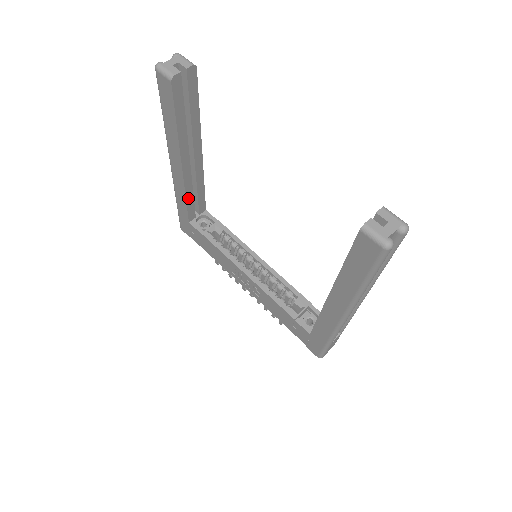
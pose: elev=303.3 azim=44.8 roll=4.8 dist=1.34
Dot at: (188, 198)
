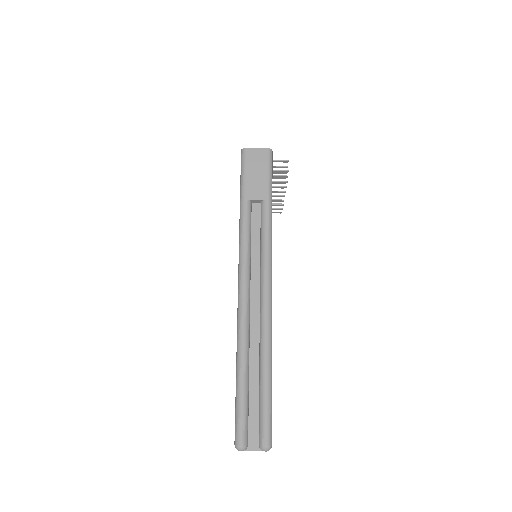
Dot at: occluded
